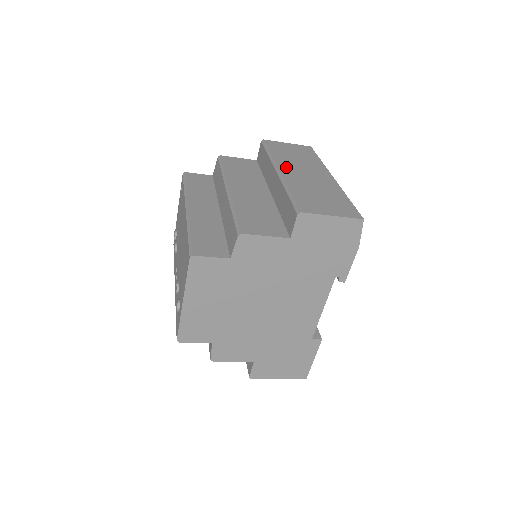
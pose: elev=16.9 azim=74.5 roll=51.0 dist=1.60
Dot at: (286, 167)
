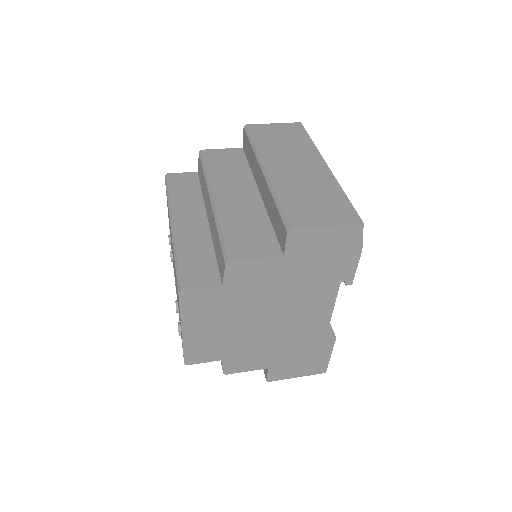
Dot at: (272, 162)
